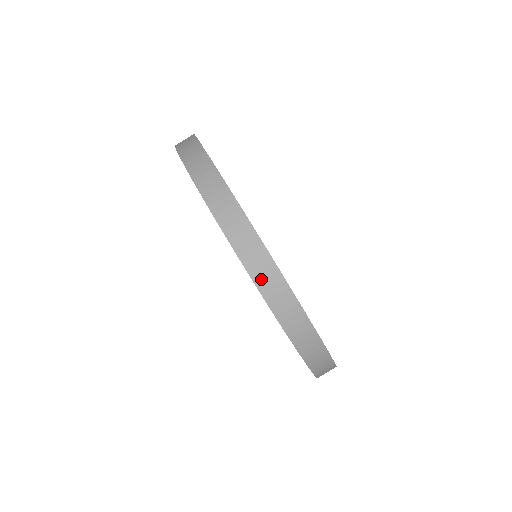
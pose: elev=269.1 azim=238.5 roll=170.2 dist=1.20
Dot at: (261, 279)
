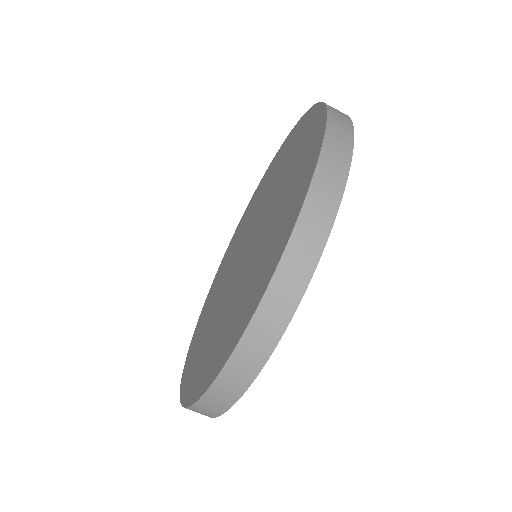
Dot at: (298, 245)
